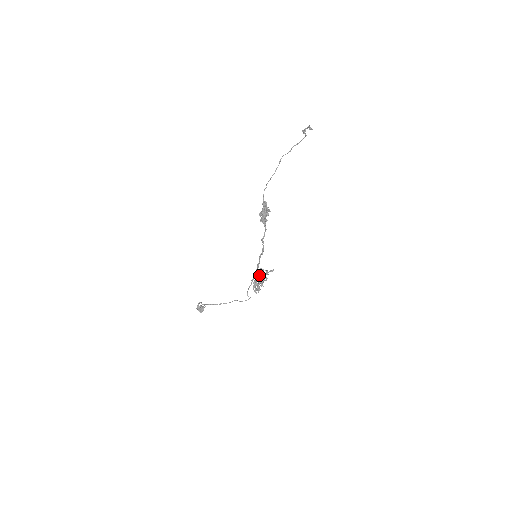
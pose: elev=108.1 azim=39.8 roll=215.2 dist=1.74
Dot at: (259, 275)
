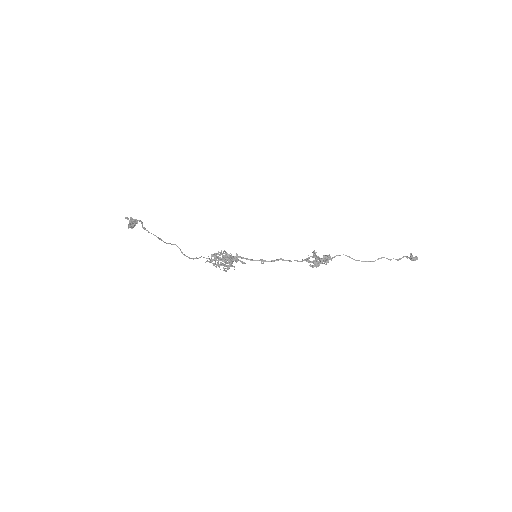
Dot at: (232, 260)
